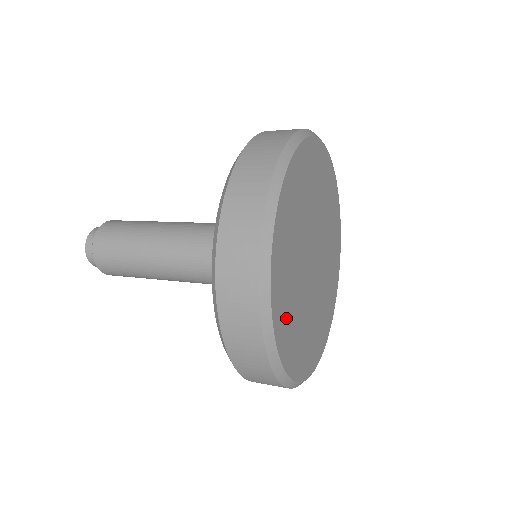
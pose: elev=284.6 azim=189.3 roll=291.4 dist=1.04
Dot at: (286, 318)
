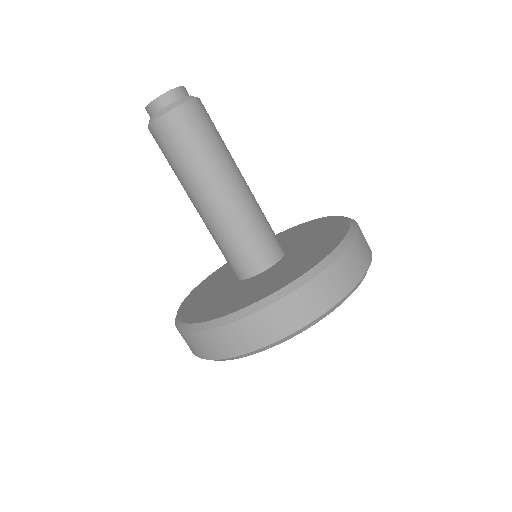
Dot at: occluded
